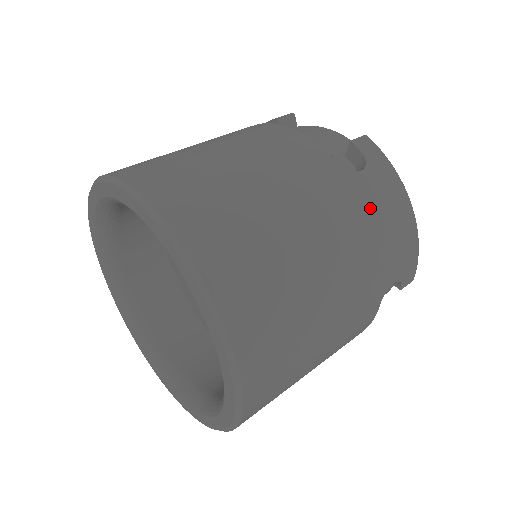
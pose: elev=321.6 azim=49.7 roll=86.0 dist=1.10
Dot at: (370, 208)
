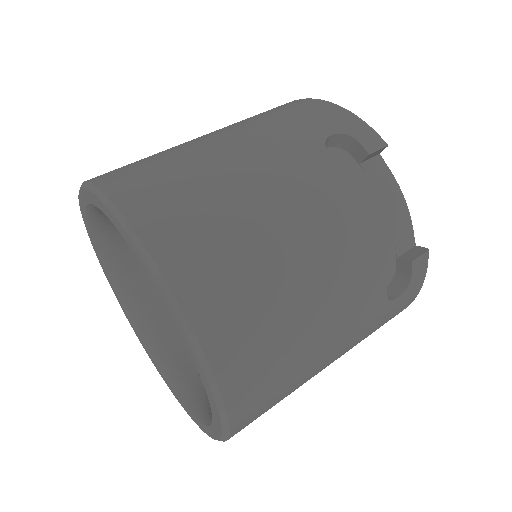
Dot at: (379, 325)
